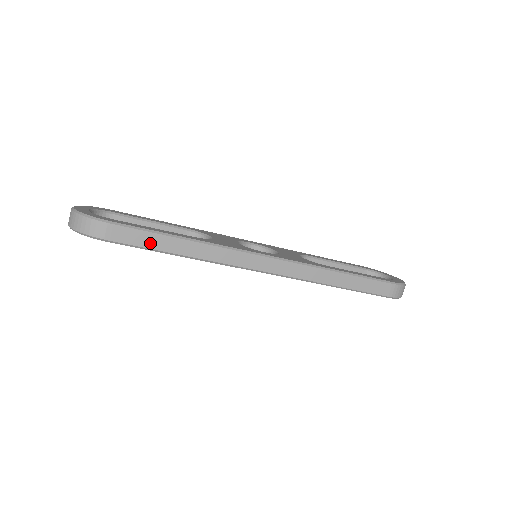
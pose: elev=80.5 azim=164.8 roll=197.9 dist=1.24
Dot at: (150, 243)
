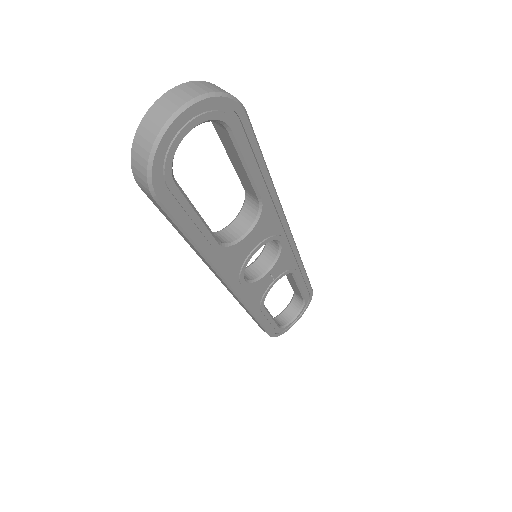
Dot at: occluded
